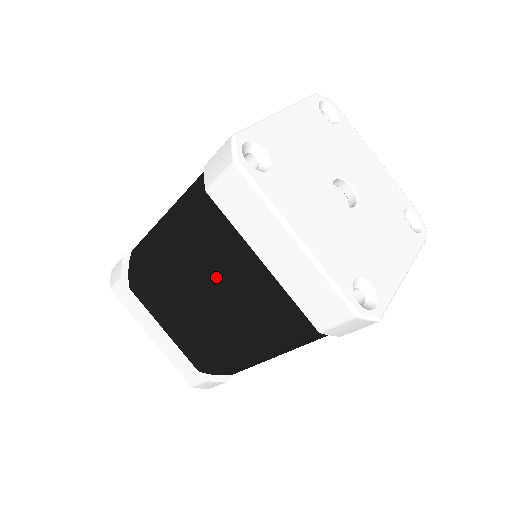
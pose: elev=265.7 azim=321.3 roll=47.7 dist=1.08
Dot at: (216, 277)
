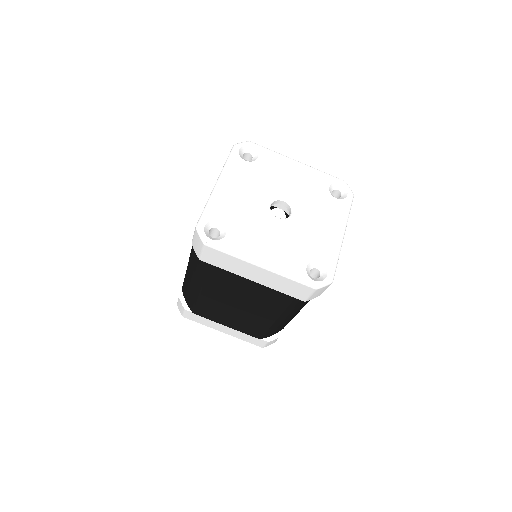
Dot at: (234, 294)
